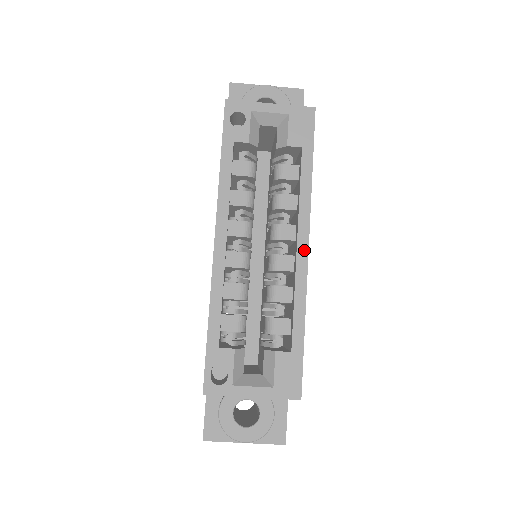
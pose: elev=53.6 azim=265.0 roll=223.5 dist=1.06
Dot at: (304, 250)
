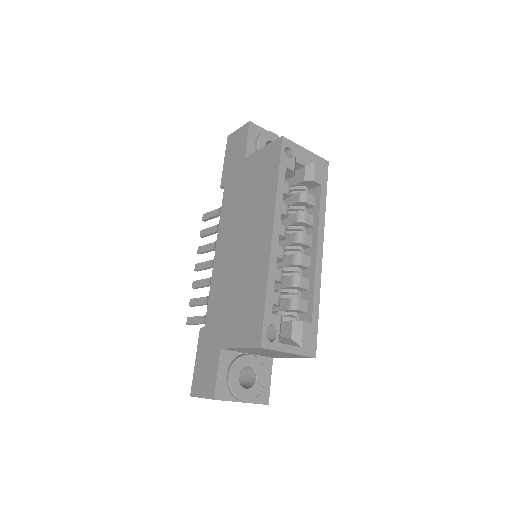
Dot at: (320, 254)
